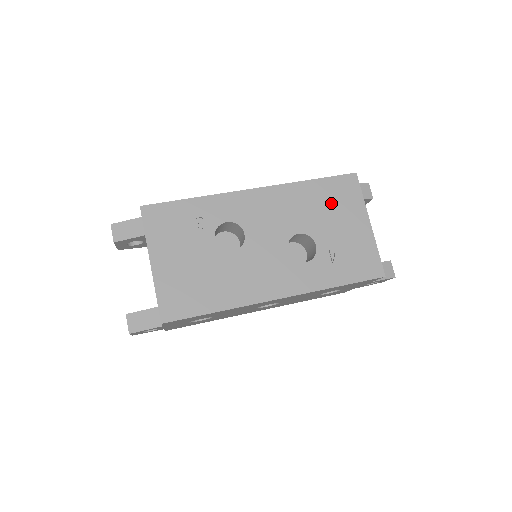
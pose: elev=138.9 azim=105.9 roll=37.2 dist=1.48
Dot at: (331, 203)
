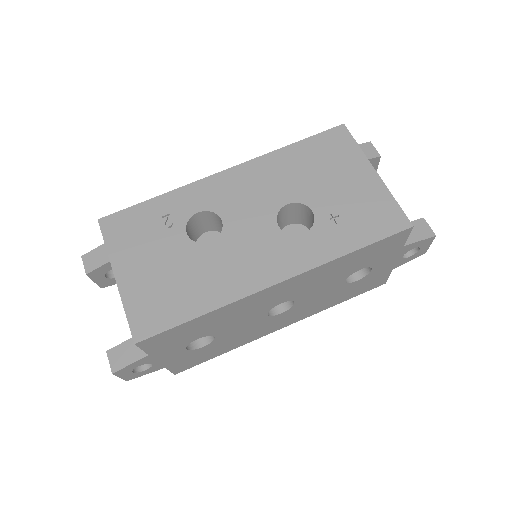
Dot at: (320, 162)
